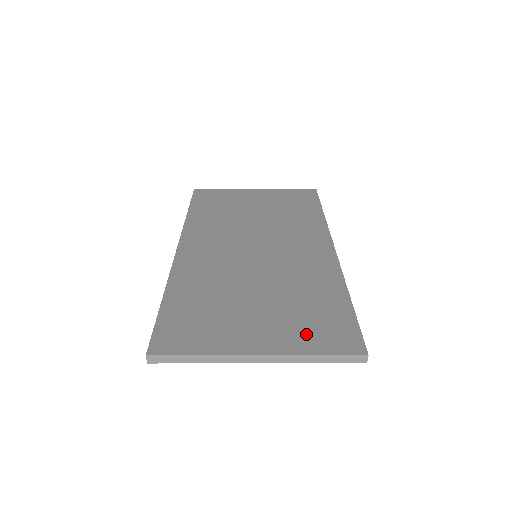
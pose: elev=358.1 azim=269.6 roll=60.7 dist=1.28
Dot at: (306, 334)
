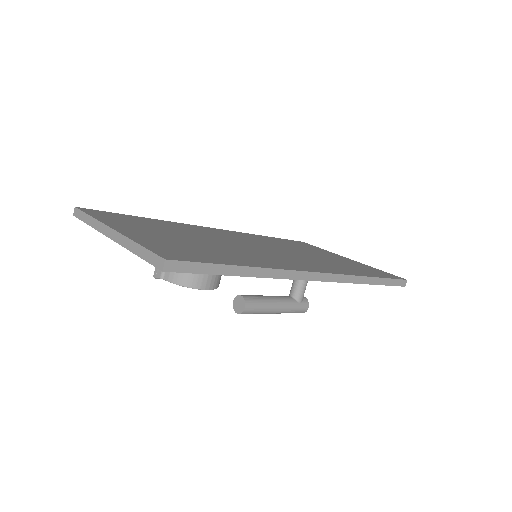
Dot at: (162, 244)
